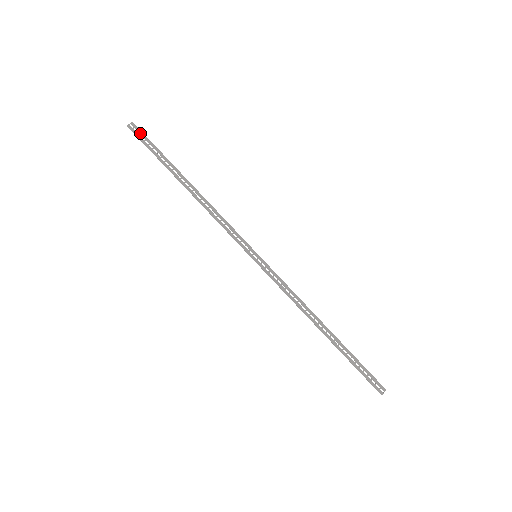
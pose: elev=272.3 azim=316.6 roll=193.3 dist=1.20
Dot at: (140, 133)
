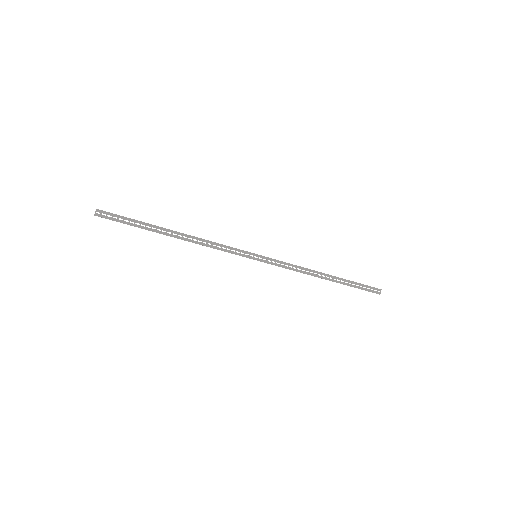
Dot at: occluded
